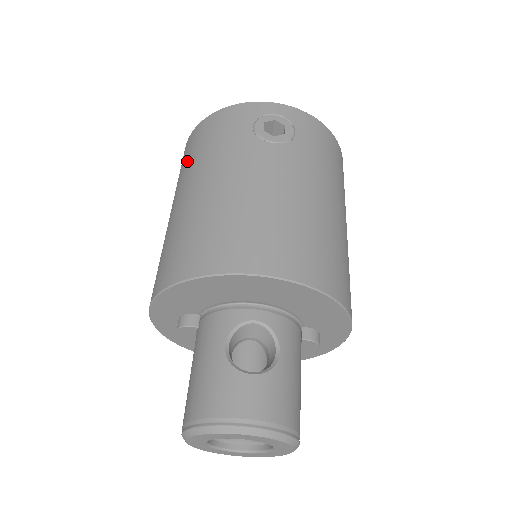
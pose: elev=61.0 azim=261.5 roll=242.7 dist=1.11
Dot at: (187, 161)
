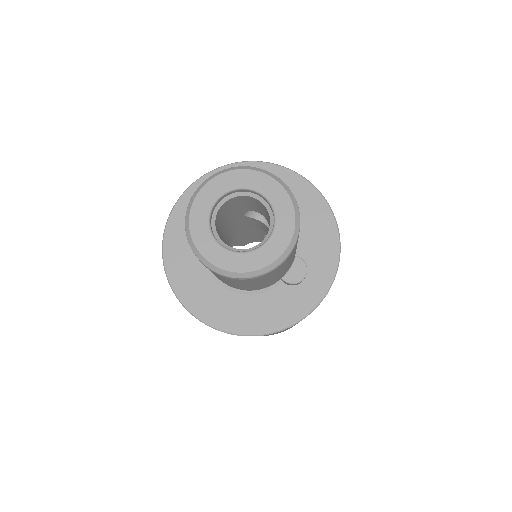
Dot at: occluded
